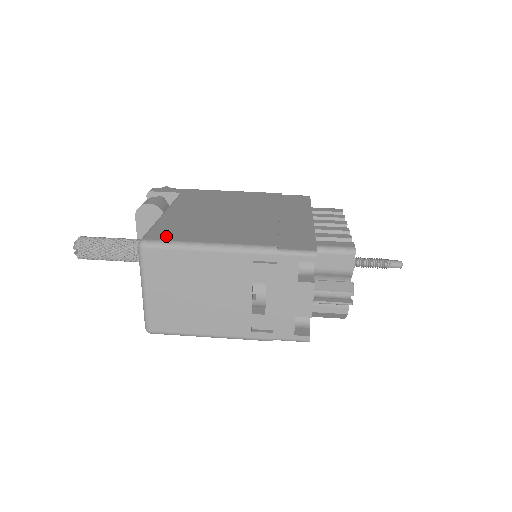
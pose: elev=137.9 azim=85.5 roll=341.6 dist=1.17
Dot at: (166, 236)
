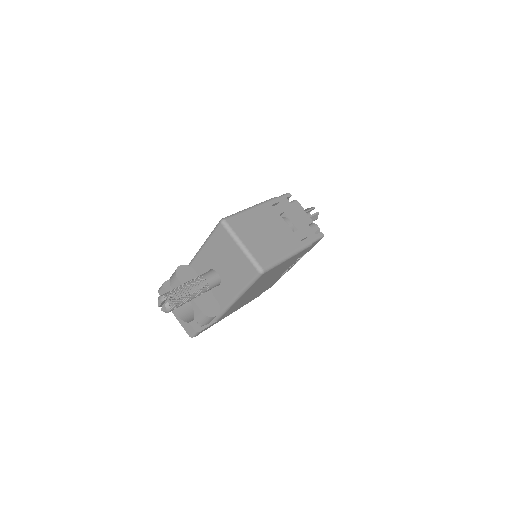
Dot at: occluded
